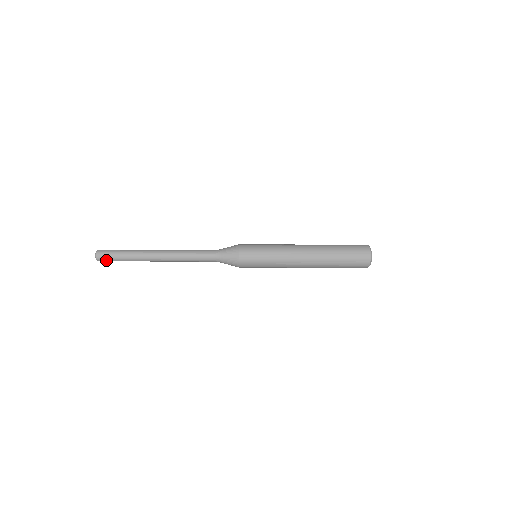
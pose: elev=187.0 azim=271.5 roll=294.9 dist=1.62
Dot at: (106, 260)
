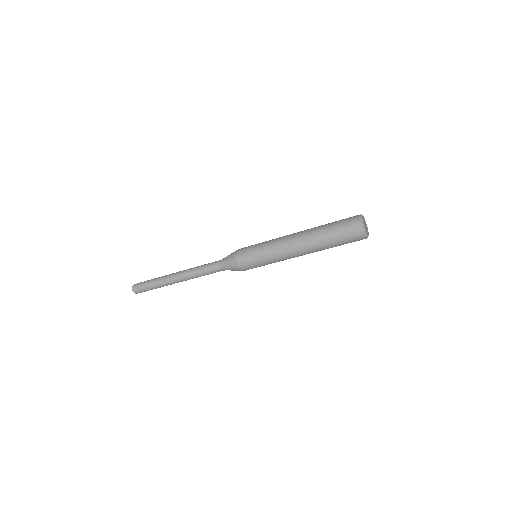
Dot at: (140, 291)
